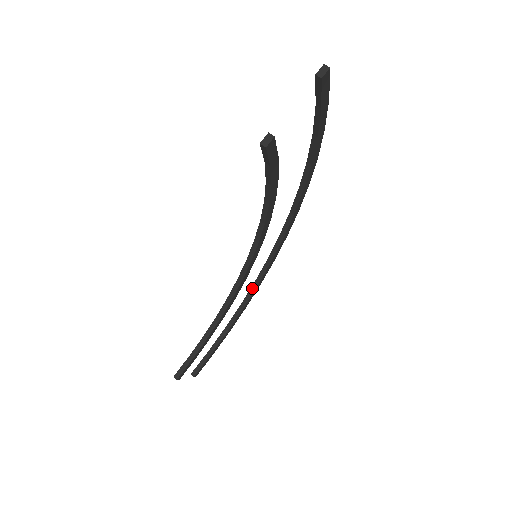
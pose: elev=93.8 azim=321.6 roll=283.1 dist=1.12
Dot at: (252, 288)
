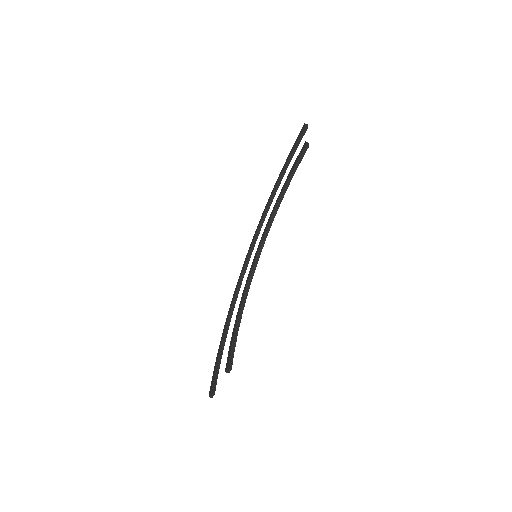
Dot at: (232, 305)
